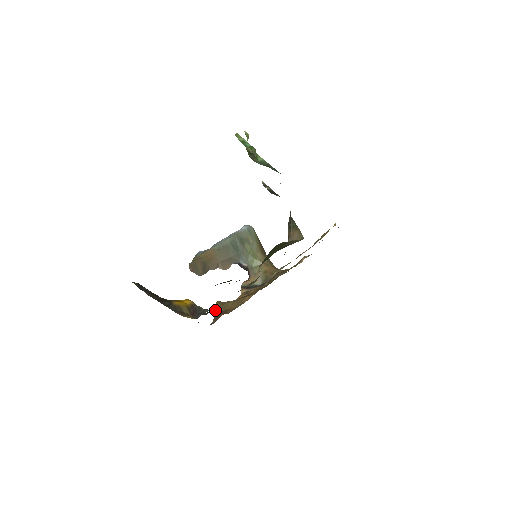
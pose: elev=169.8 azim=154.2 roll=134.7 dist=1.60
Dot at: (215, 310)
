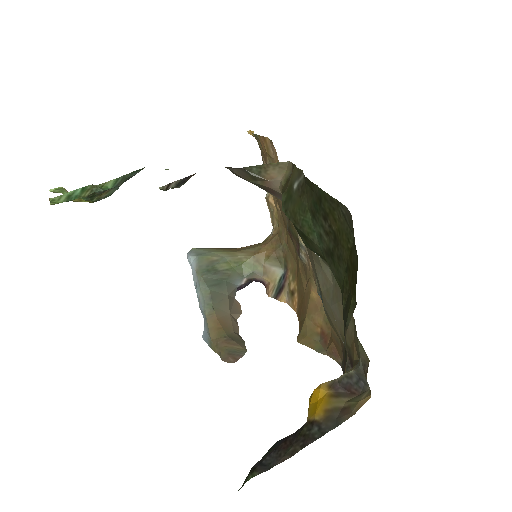
Dot at: occluded
